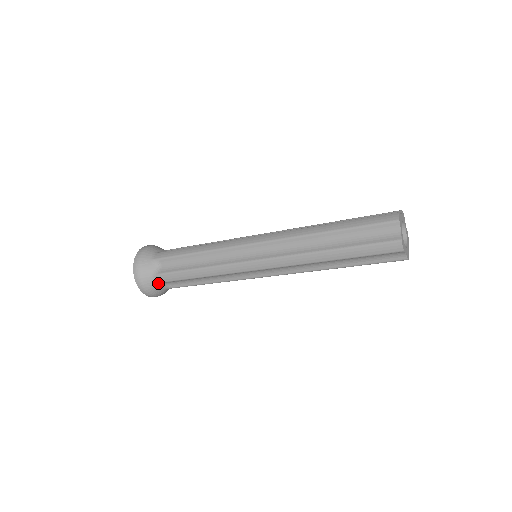
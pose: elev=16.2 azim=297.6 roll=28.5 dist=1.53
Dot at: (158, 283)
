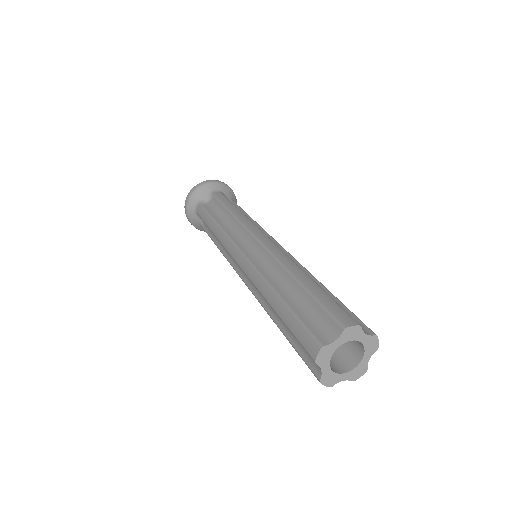
Dot at: occluded
